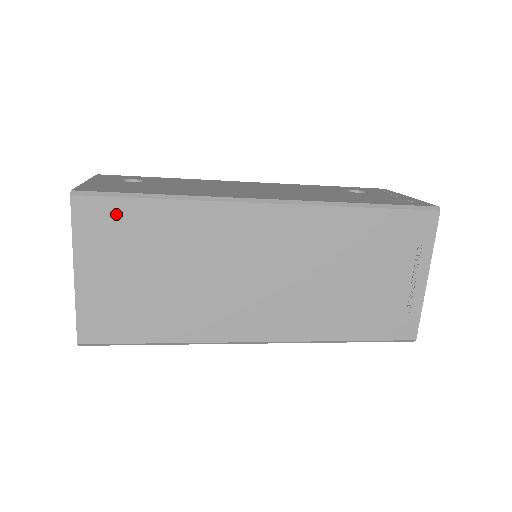
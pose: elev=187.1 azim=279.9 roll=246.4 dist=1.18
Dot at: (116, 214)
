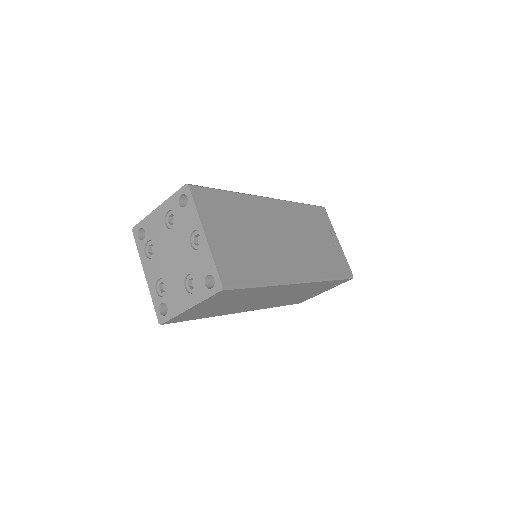
Dot at: (212, 198)
